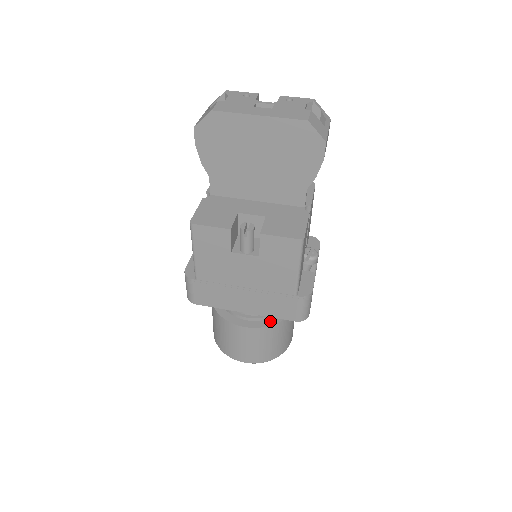
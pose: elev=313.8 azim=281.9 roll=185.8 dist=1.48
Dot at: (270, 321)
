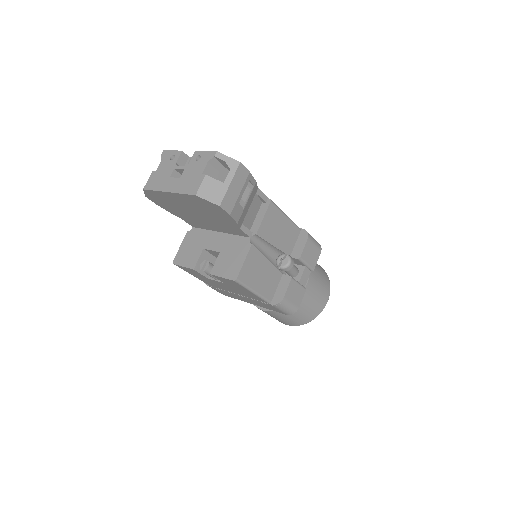
Dot at: occluded
